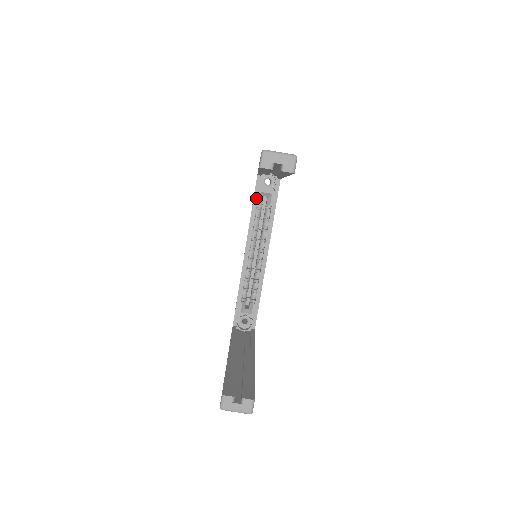
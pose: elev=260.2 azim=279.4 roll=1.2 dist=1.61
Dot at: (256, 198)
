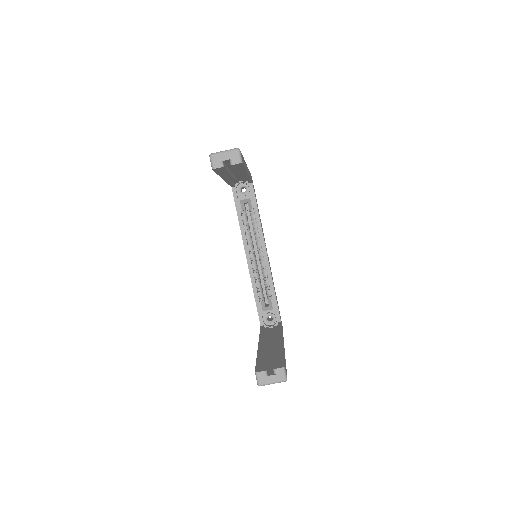
Dot at: (238, 207)
